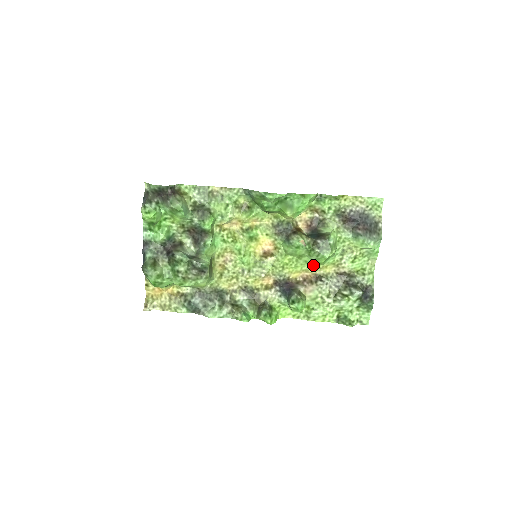
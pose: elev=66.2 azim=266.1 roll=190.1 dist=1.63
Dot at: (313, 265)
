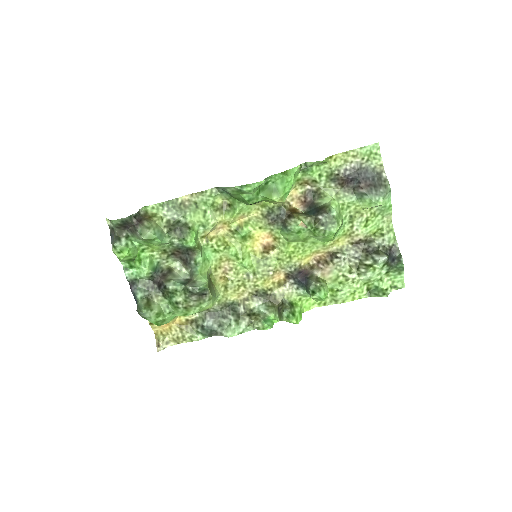
Dot at: (322, 244)
